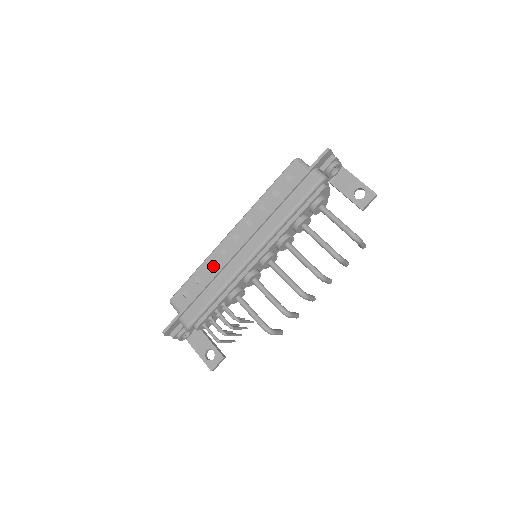
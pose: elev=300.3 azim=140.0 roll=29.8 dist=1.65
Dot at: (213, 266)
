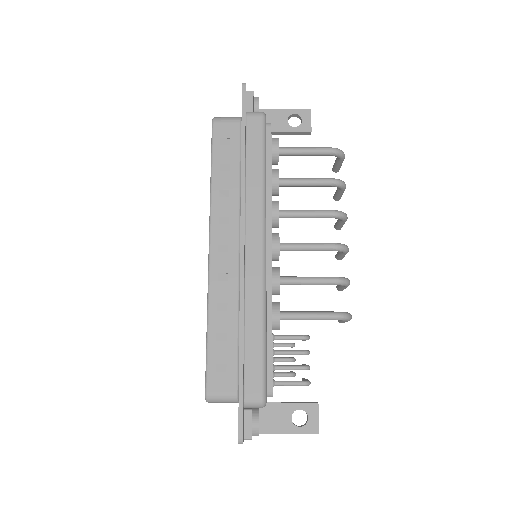
Dot at: (225, 304)
